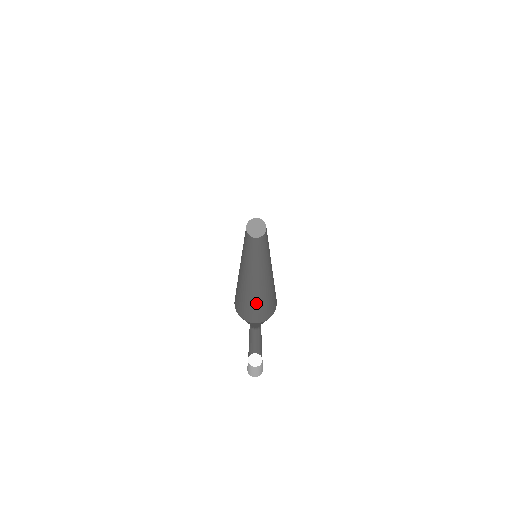
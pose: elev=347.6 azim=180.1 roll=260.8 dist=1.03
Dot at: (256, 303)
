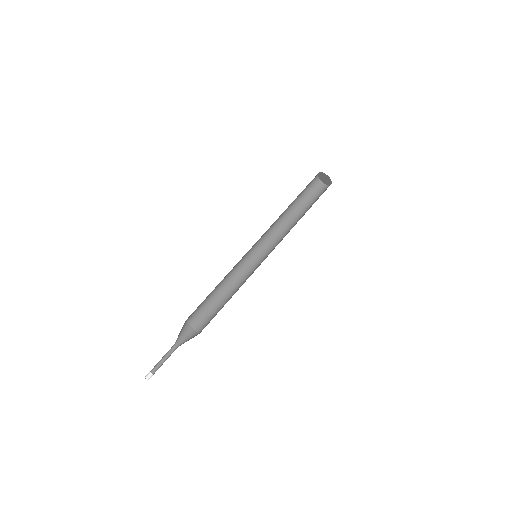
Dot at: (216, 312)
